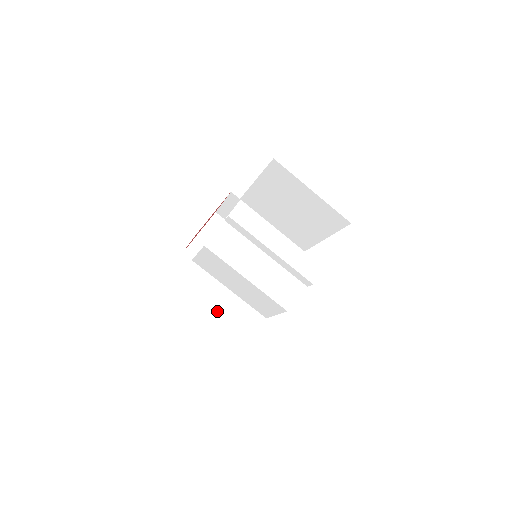
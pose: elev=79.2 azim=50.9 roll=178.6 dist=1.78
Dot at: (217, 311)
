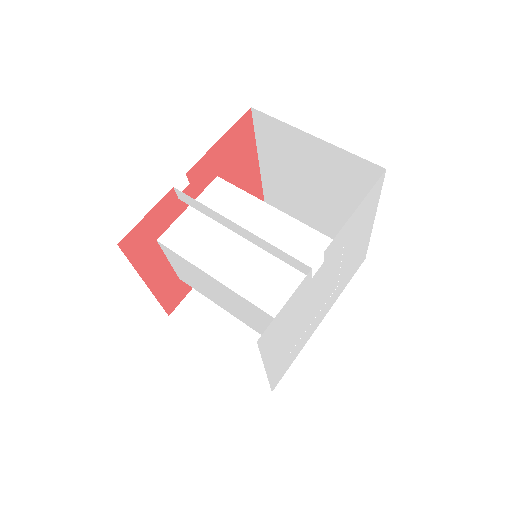
Dot at: (227, 352)
